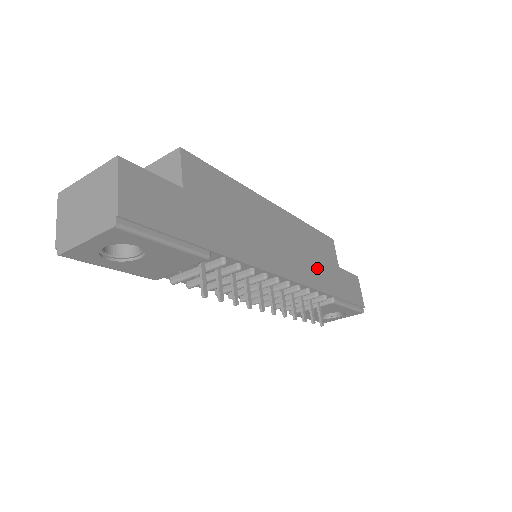
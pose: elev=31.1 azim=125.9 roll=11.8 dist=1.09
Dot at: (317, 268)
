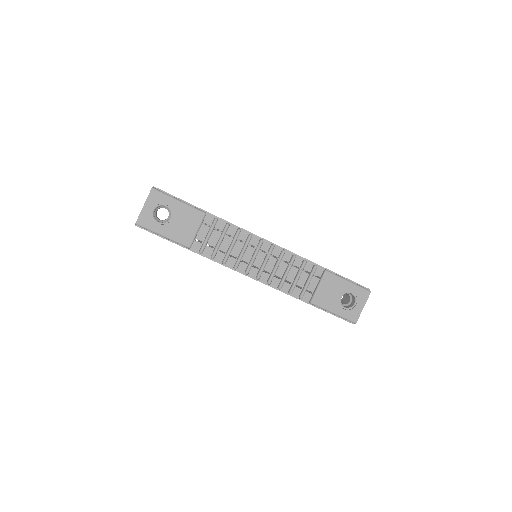
Dot at: occluded
